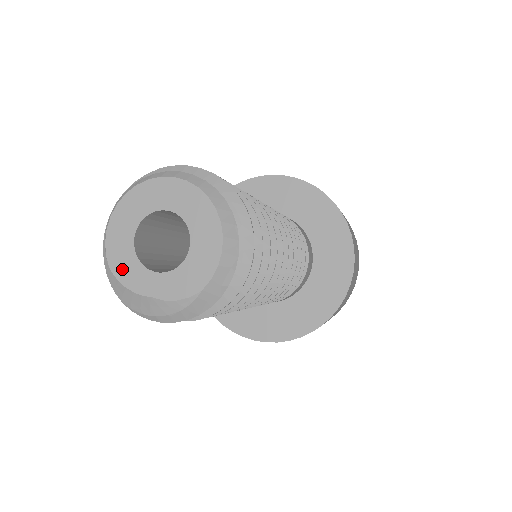
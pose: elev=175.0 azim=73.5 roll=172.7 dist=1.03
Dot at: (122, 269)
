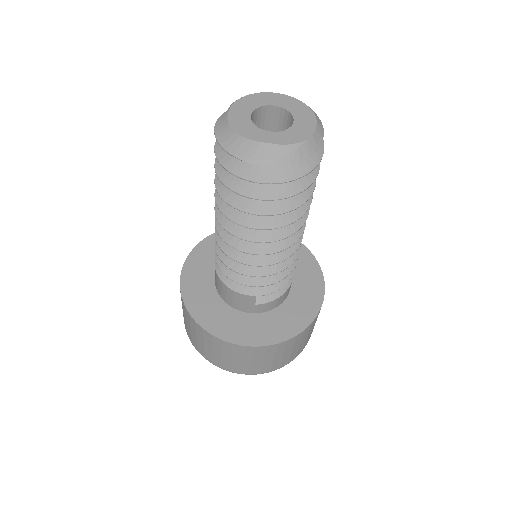
Dot at: (243, 129)
